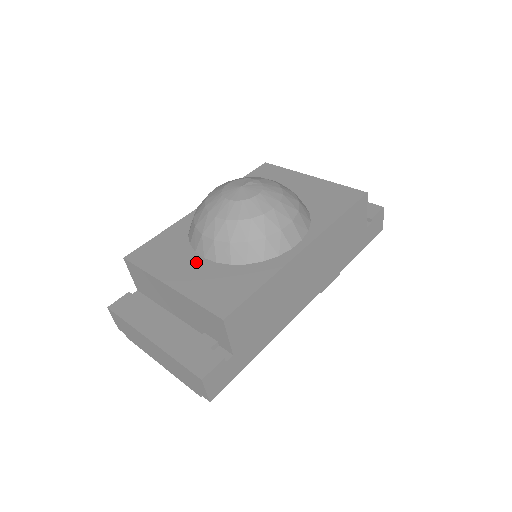
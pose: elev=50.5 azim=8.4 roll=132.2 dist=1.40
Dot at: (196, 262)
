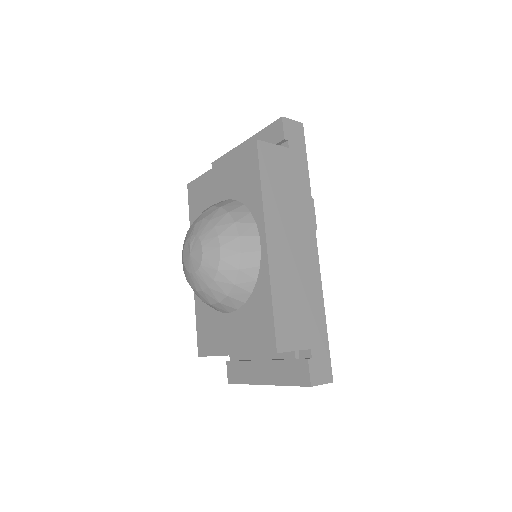
Dot at: (229, 321)
